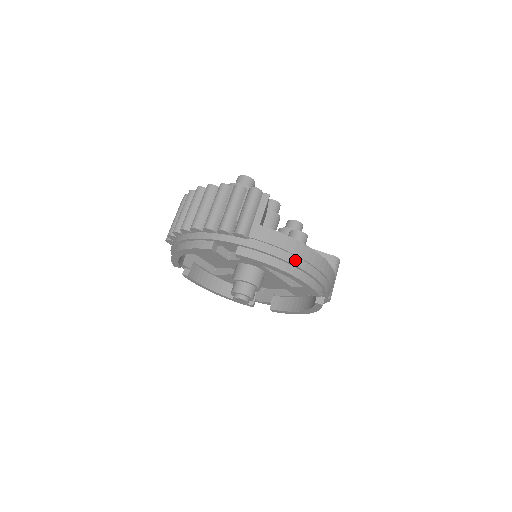
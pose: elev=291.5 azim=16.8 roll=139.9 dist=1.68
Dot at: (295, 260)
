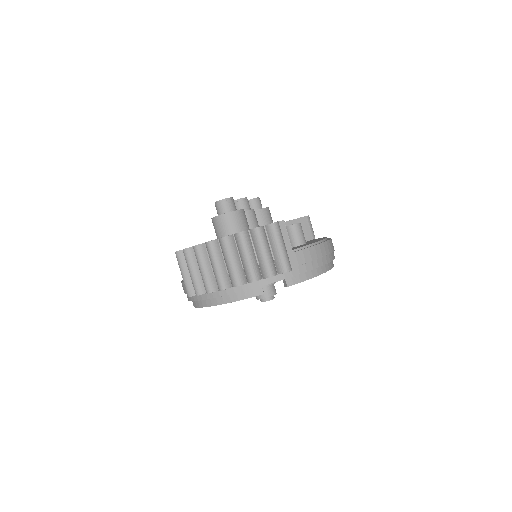
Dot at: (324, 260)
